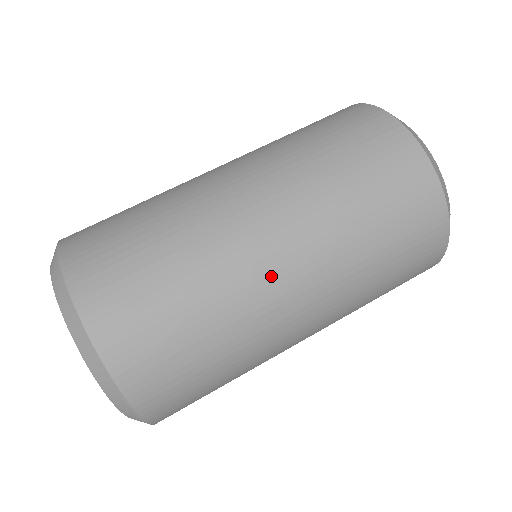
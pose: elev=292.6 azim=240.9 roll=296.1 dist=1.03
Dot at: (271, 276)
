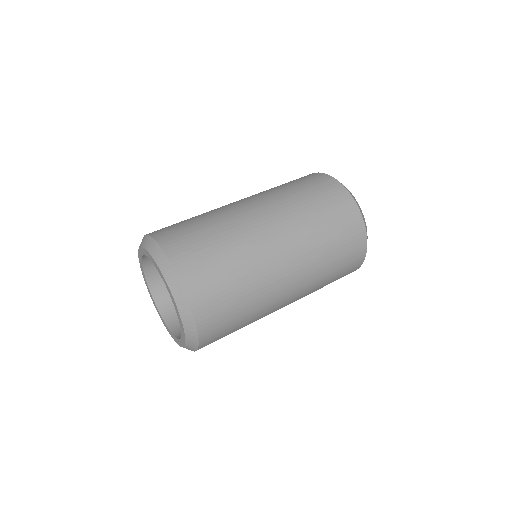
Dot at: (234, 204)
